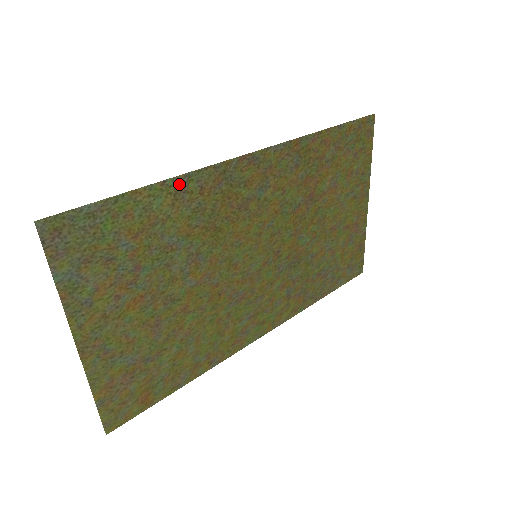
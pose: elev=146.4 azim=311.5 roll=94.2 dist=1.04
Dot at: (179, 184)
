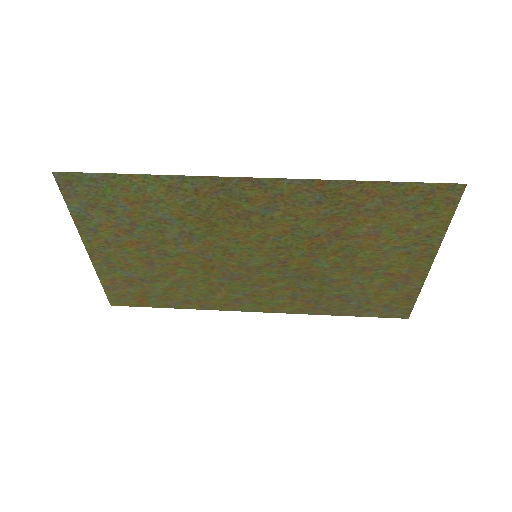
Dot at: (173, 181)
